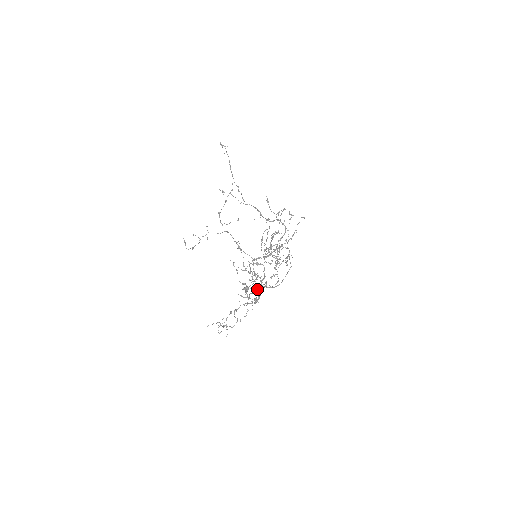
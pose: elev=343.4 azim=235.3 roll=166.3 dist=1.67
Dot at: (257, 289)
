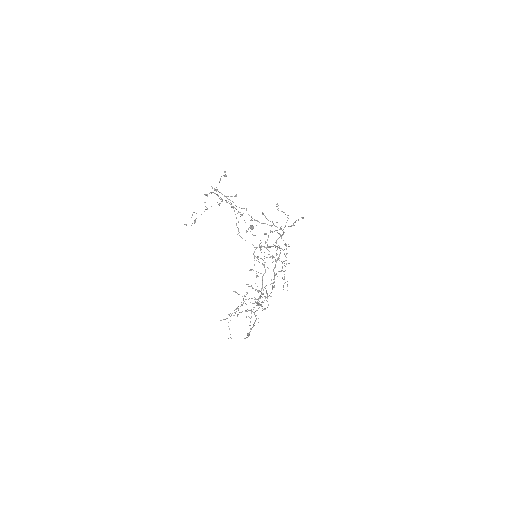
Dot at: occluded
